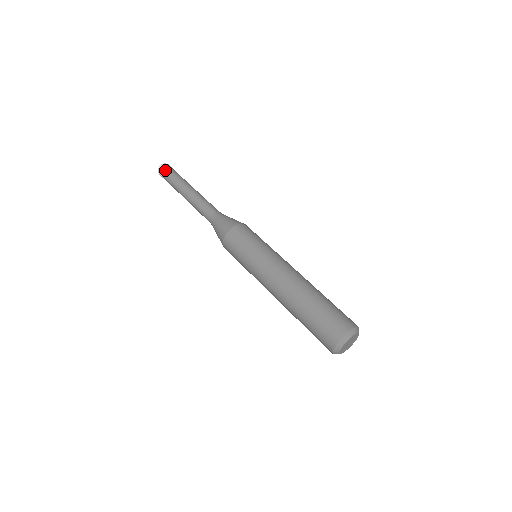
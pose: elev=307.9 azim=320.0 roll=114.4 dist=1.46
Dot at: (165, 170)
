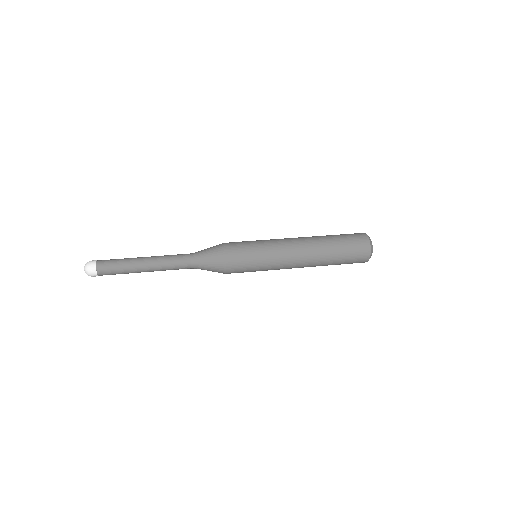
Dot at: (99, 261)
